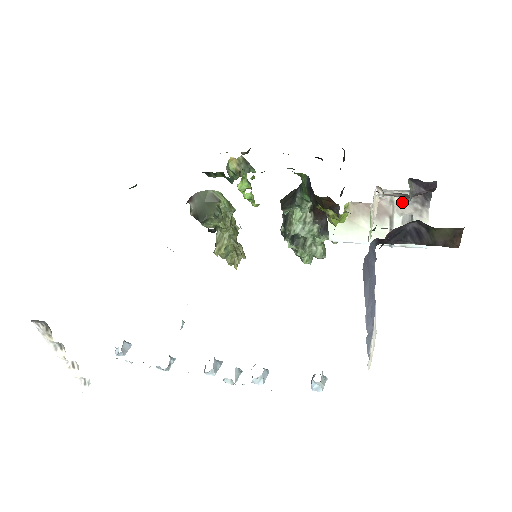
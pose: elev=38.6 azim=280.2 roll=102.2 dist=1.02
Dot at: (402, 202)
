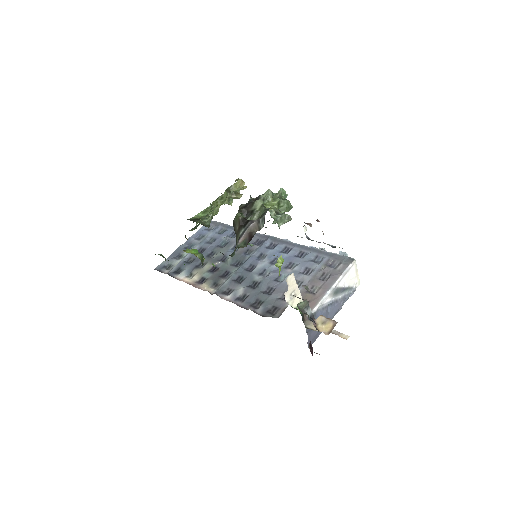
Dot at: occluded
